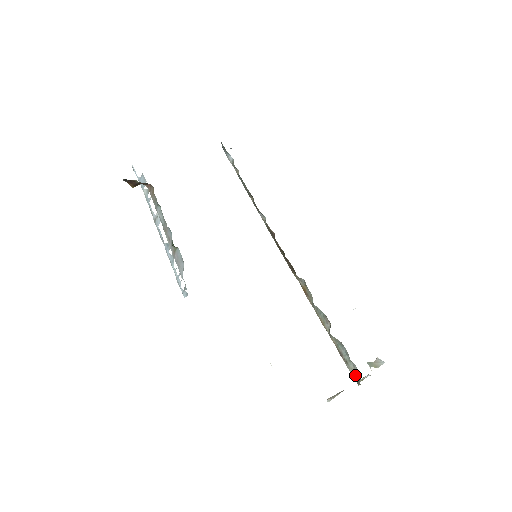
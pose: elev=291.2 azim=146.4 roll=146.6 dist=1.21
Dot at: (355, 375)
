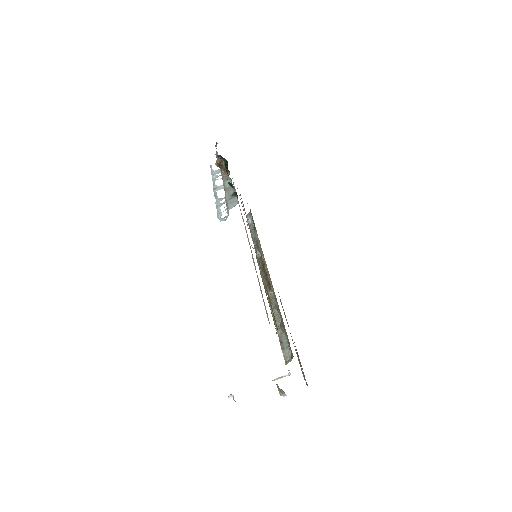
Dot at: (287, 357)
